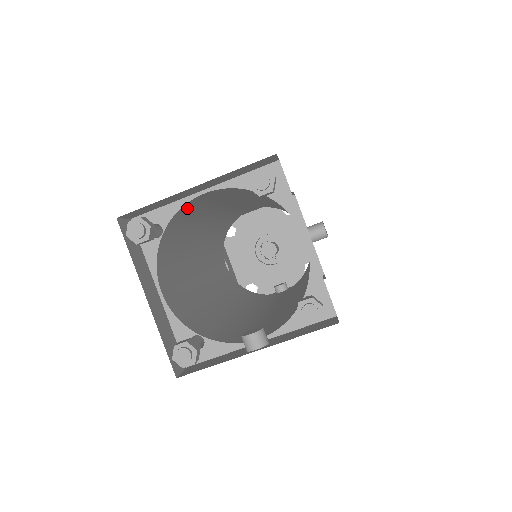
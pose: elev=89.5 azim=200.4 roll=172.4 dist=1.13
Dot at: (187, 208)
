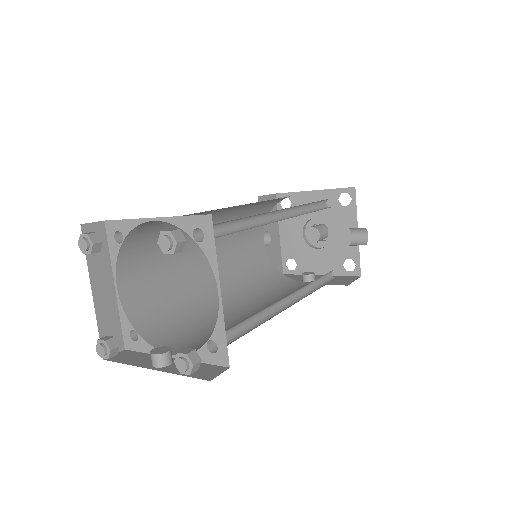
Dot at: (150, 223)
